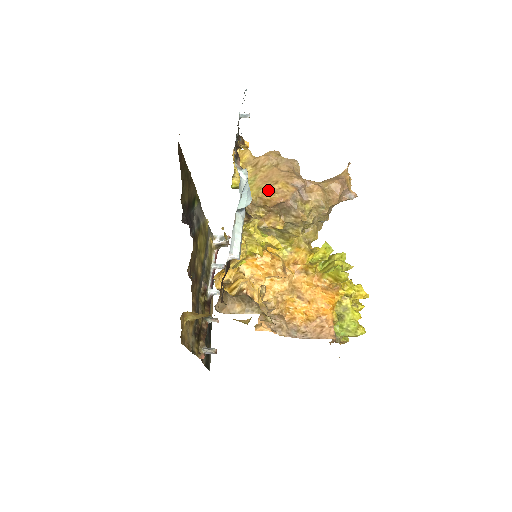
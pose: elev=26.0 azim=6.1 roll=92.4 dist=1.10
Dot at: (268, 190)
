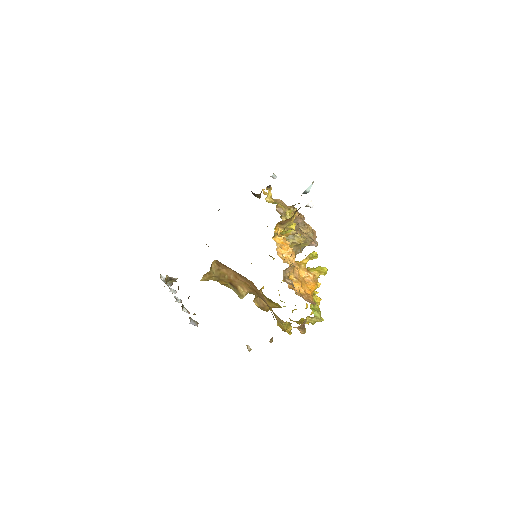
Dot at: occluded
